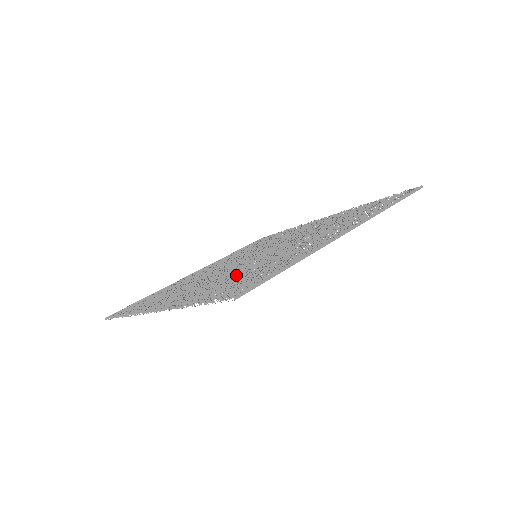
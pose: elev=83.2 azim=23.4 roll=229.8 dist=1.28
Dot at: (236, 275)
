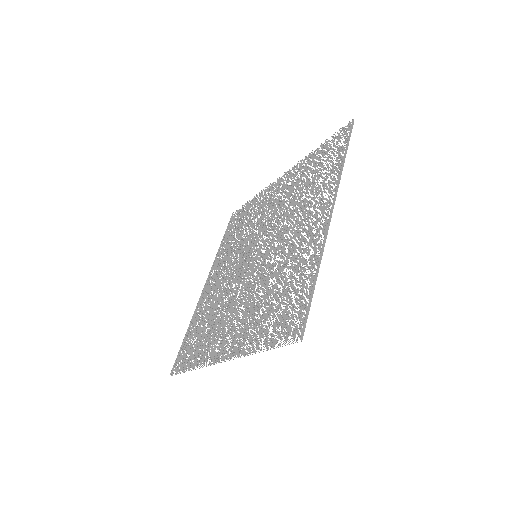
Dot at: (266, 297)
